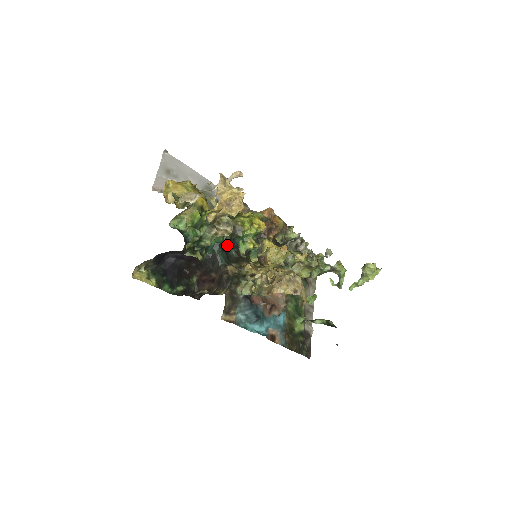
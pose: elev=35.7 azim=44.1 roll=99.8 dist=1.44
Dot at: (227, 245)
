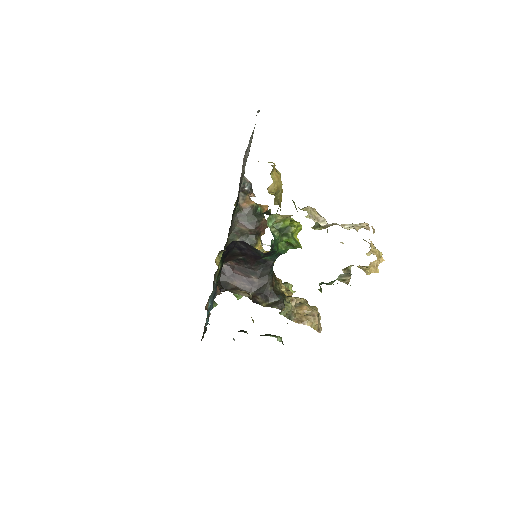
Dot at: occluded
